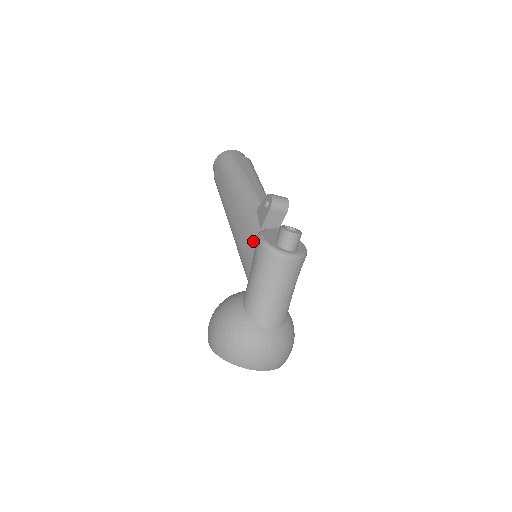
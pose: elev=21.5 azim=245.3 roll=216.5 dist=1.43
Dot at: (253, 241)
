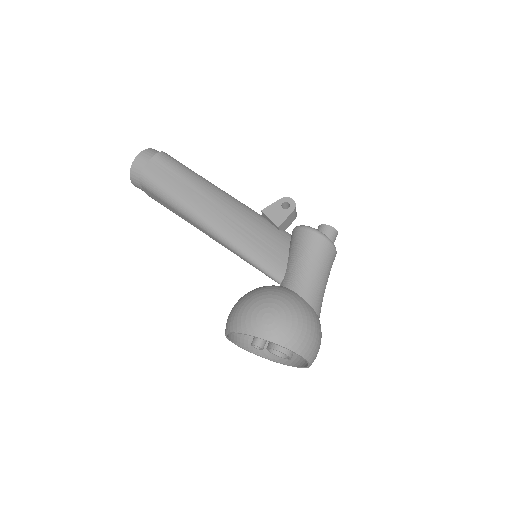
Dot at: (269, 238)
